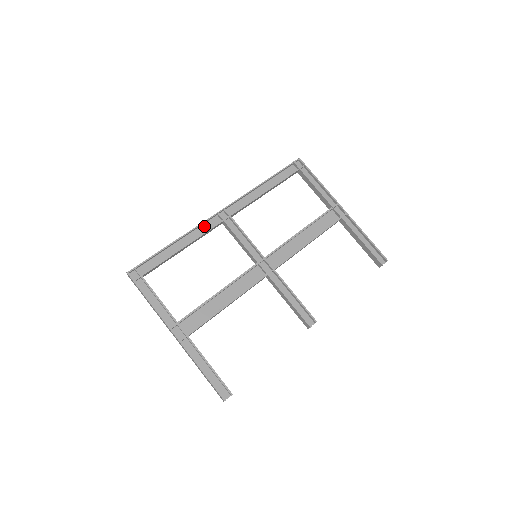
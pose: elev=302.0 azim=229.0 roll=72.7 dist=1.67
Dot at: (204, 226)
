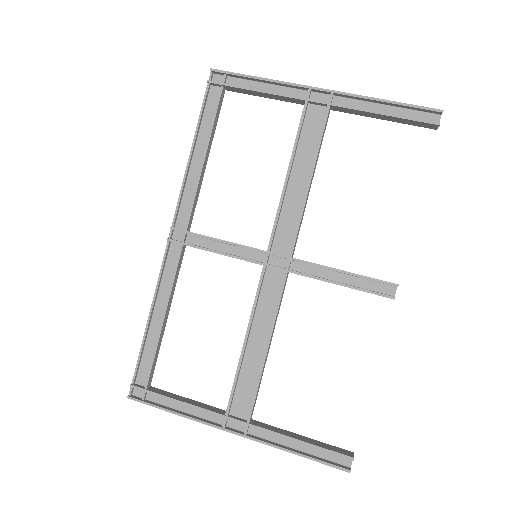
Dot at: (167, 269)
